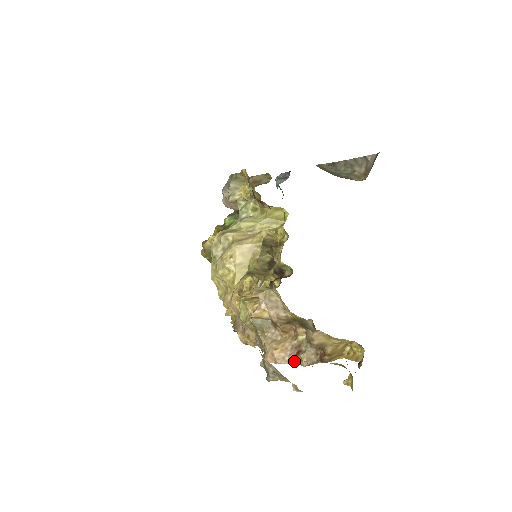
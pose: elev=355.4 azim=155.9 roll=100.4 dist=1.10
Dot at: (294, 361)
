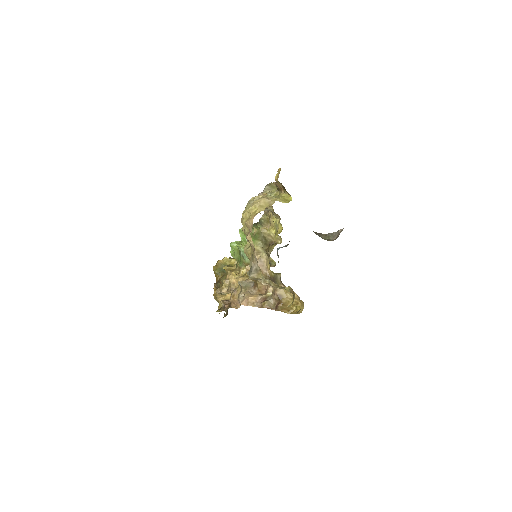
Dot at: (259, 306)
